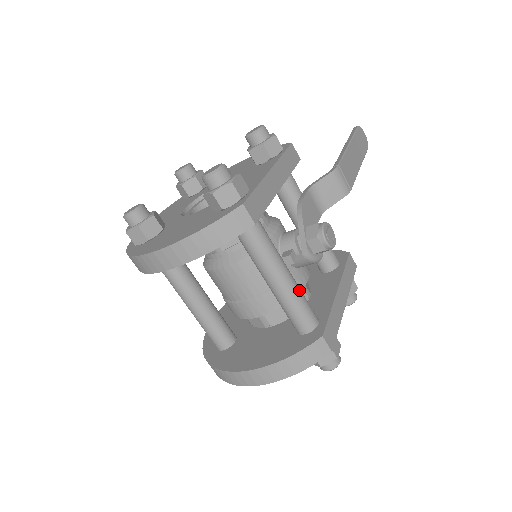
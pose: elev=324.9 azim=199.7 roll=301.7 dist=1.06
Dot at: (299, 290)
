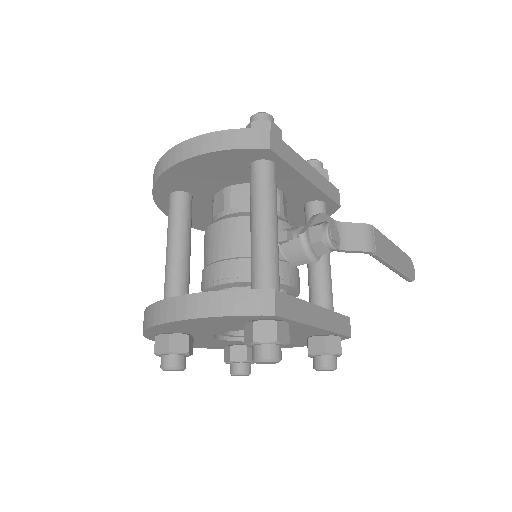
Dot at: (277, 249)
